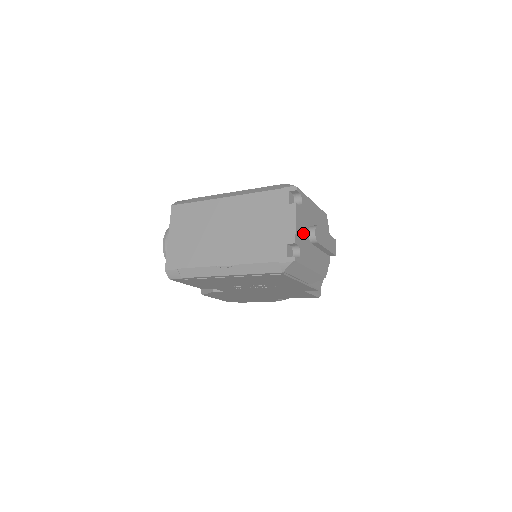
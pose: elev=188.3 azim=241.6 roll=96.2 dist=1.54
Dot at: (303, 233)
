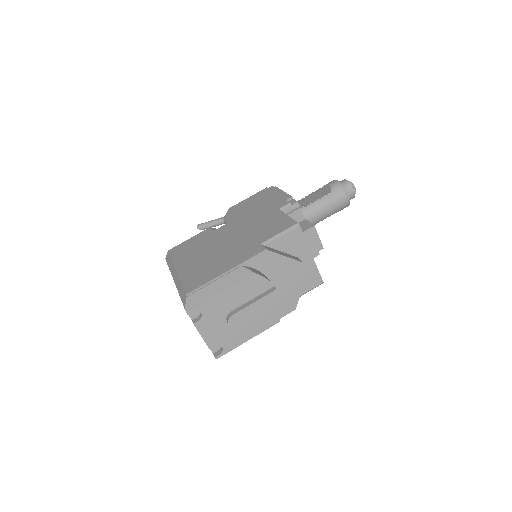
Dot at: (218, 331)
